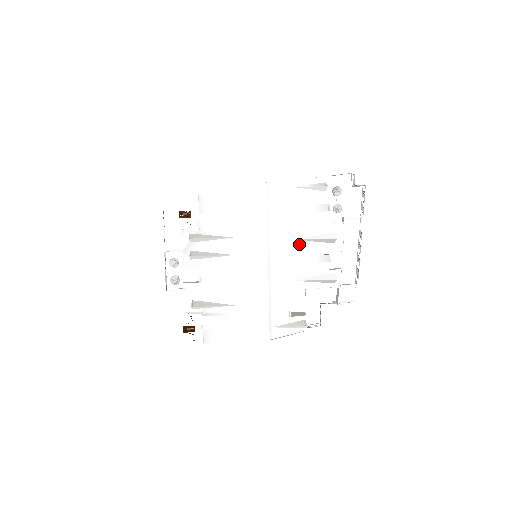
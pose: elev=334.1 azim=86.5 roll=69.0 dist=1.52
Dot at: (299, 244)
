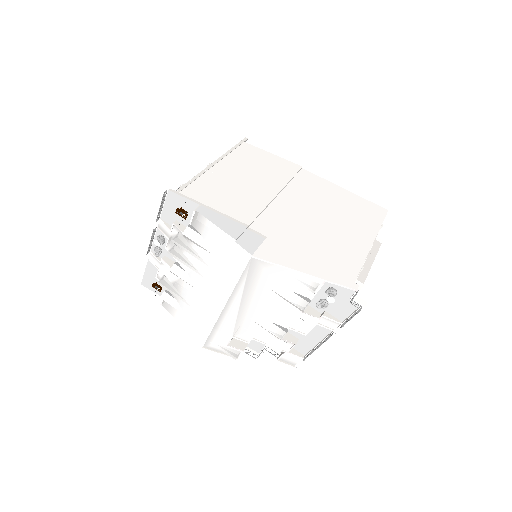
Dot at: (262, 310)
